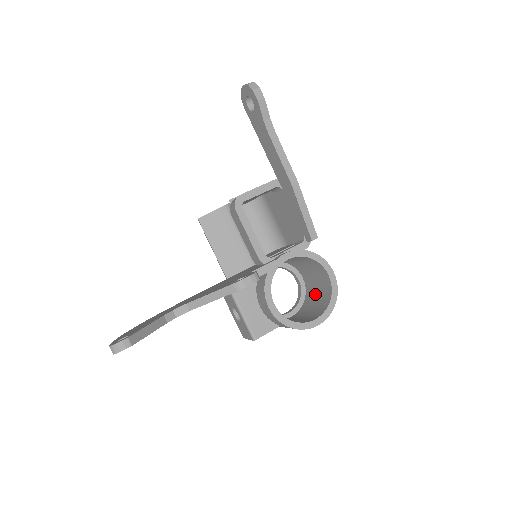
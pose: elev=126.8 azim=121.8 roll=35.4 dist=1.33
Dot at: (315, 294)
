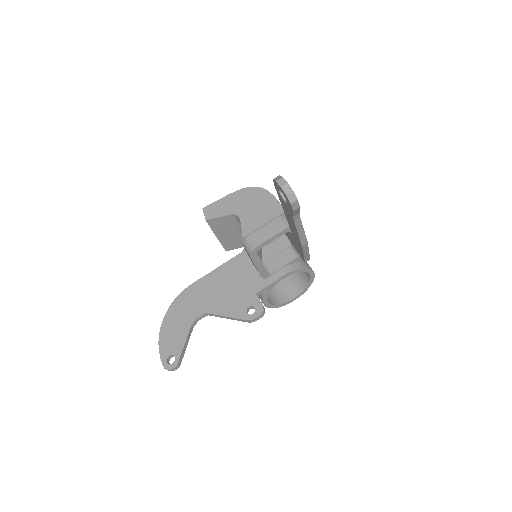
Dot at: occluded
